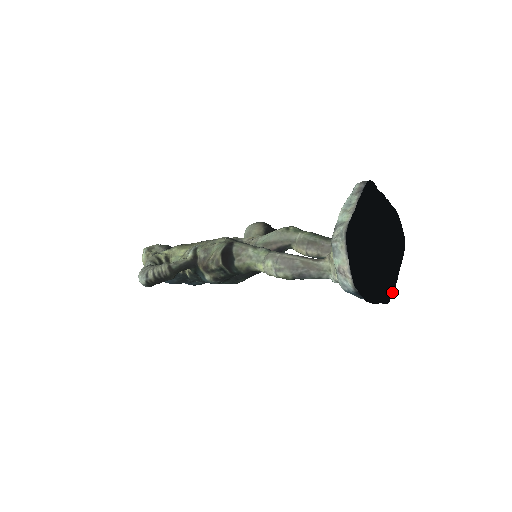
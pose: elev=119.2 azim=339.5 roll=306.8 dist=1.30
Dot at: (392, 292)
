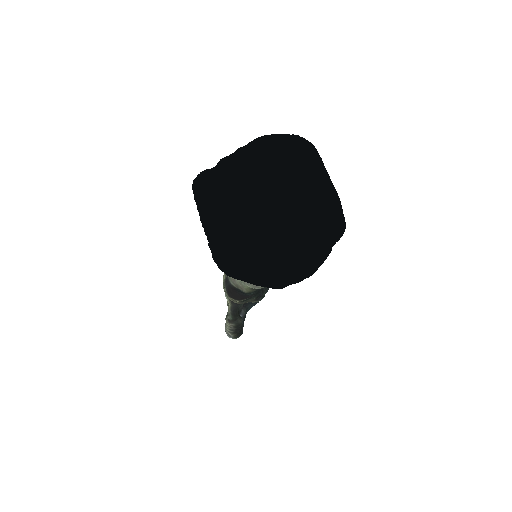
Dot at: (340, 210)
